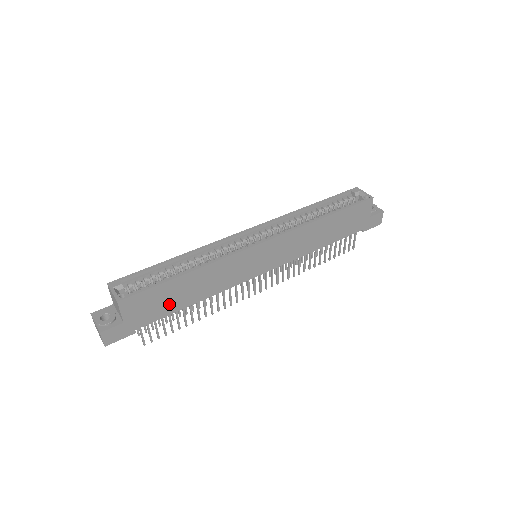
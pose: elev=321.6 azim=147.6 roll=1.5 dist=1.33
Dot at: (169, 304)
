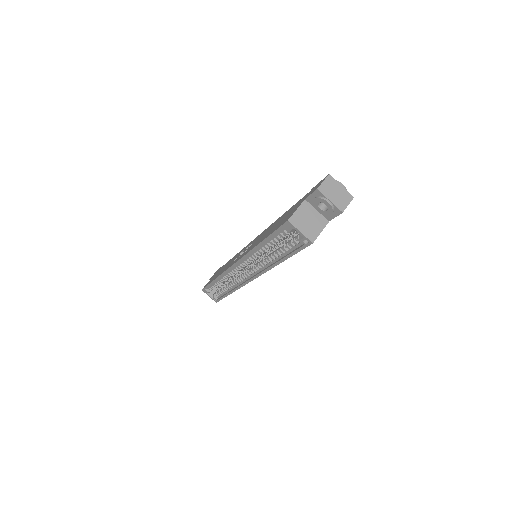
Dot at: occluded
